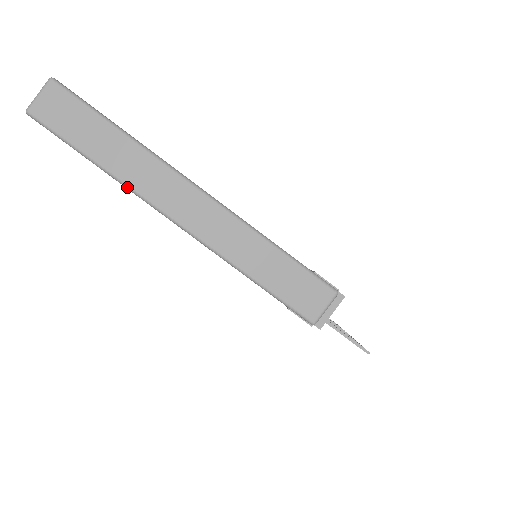
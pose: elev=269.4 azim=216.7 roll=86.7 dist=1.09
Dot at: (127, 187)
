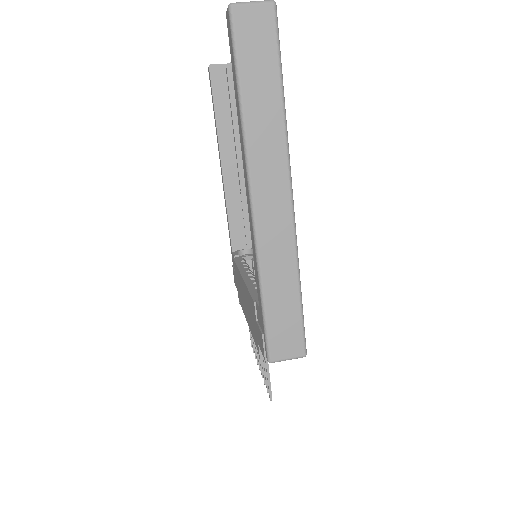
Dot at: (245, 143)
